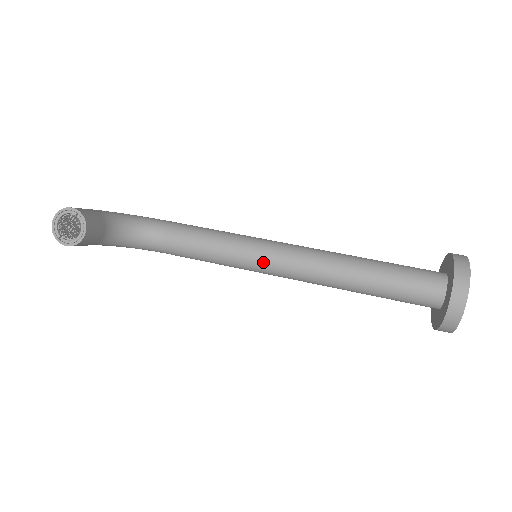
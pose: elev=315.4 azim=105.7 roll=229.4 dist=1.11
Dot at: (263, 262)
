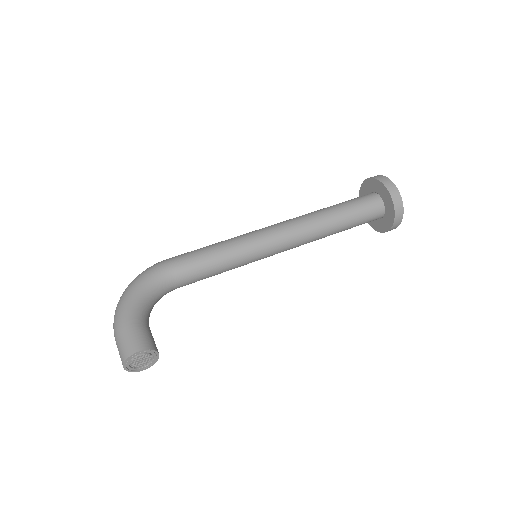
Dot at: (263, 257)
